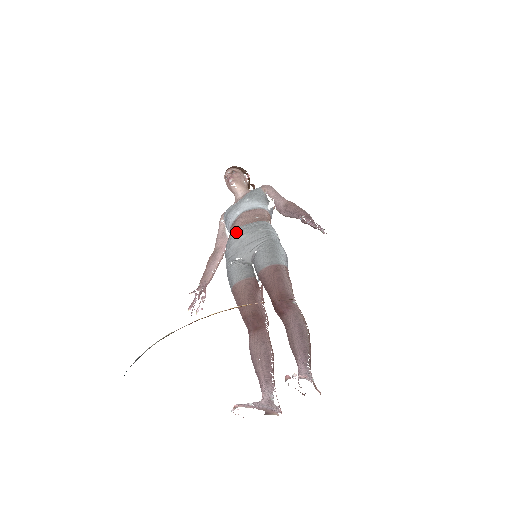
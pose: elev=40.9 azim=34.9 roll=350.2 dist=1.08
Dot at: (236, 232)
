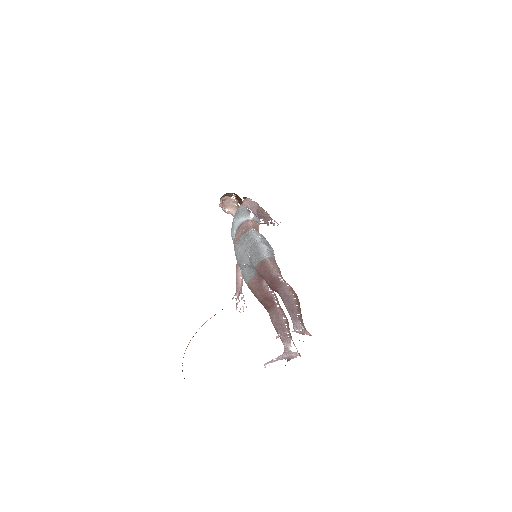
Dot at: (235, 248)
